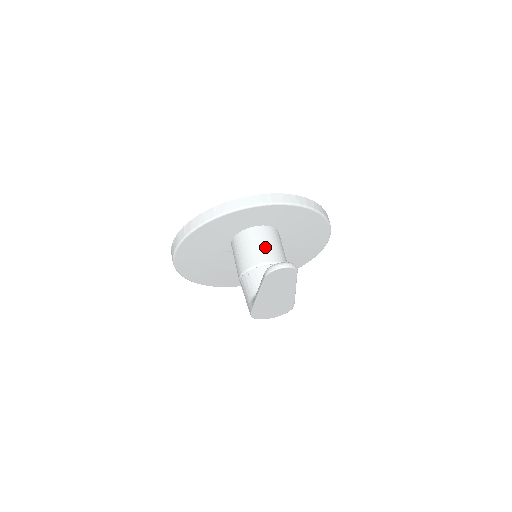
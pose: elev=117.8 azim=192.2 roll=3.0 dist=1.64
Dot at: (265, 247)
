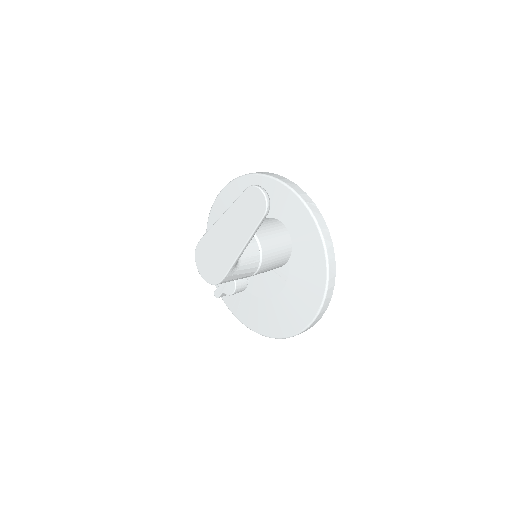
Dot at: (270, 235)
